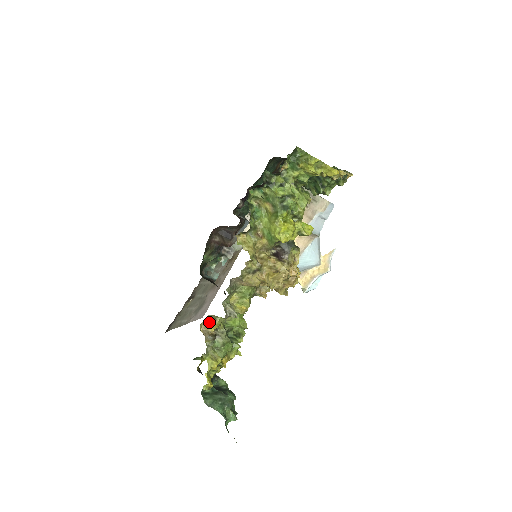
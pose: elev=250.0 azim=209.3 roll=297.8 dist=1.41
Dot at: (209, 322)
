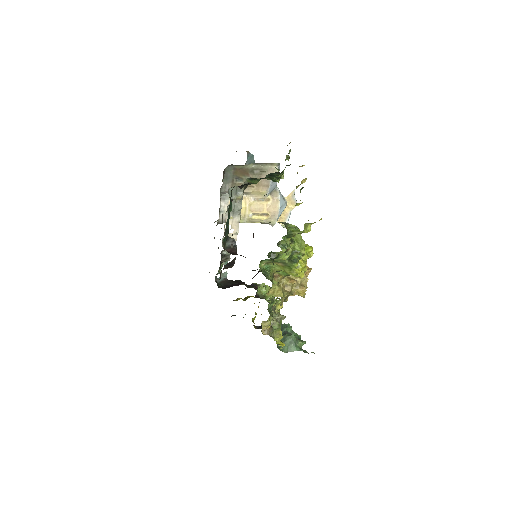
Dot at: (264, 325)
